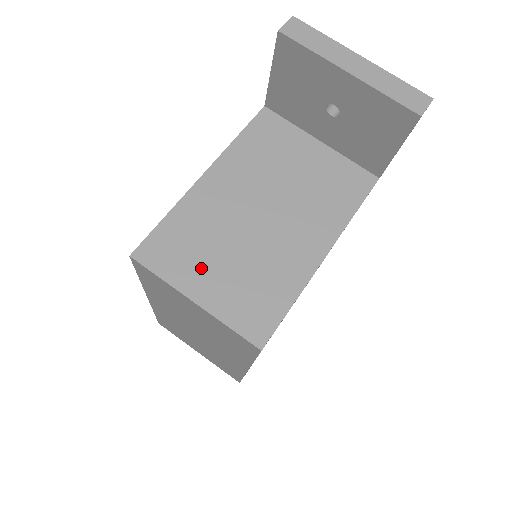
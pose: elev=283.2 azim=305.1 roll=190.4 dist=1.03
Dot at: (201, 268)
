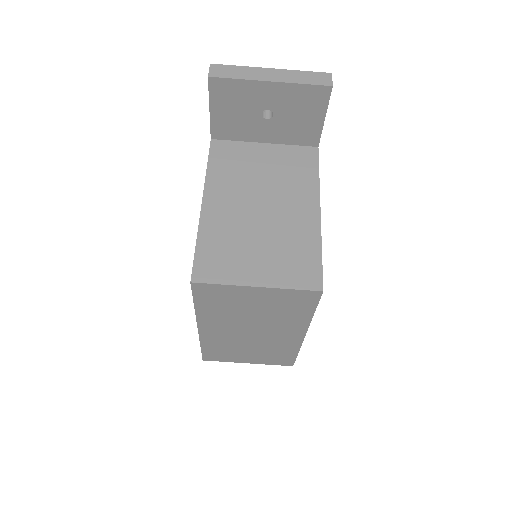
Dot at: (246, 263)
